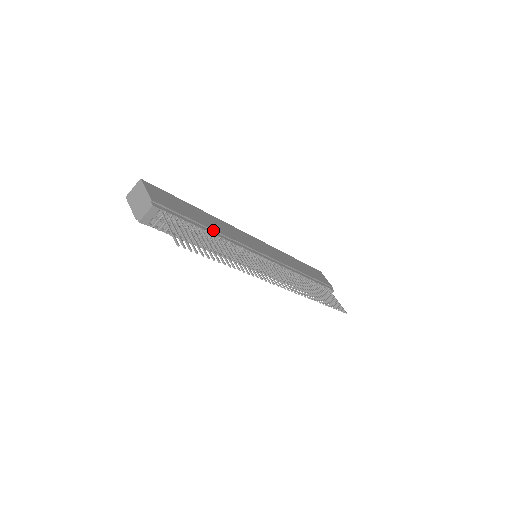
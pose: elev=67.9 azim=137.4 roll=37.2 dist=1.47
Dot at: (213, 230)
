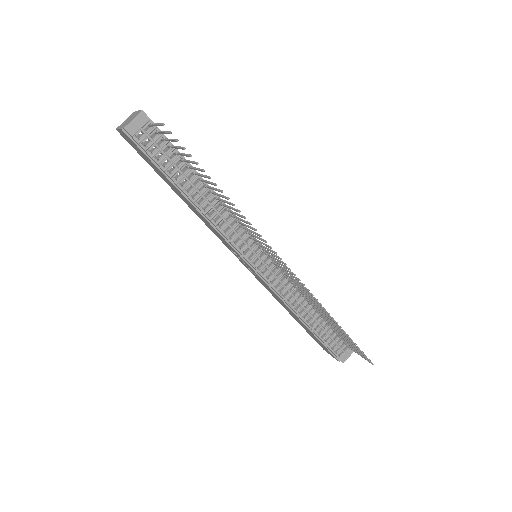
Dot at: (207, 184)
